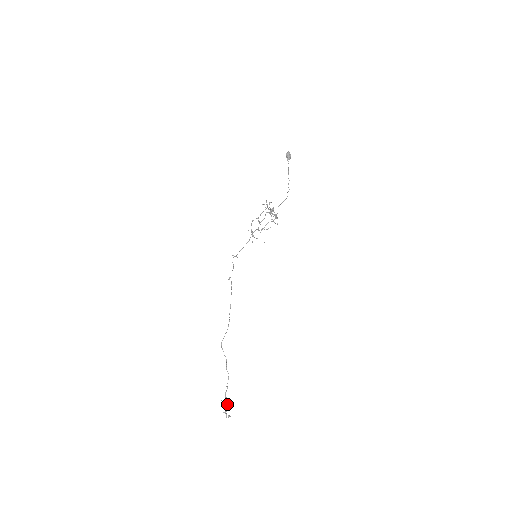
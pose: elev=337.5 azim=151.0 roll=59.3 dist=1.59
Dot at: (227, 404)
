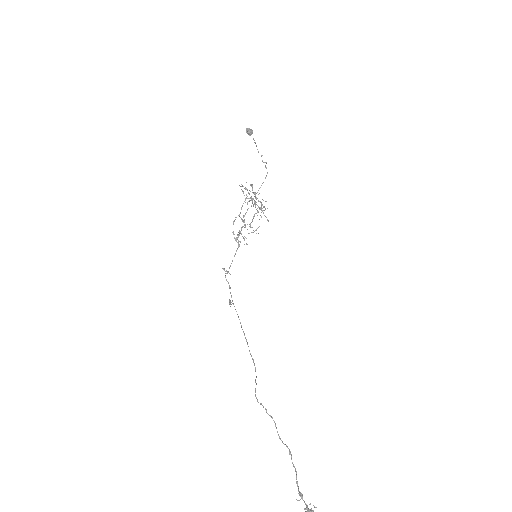
Dot at: occluded
